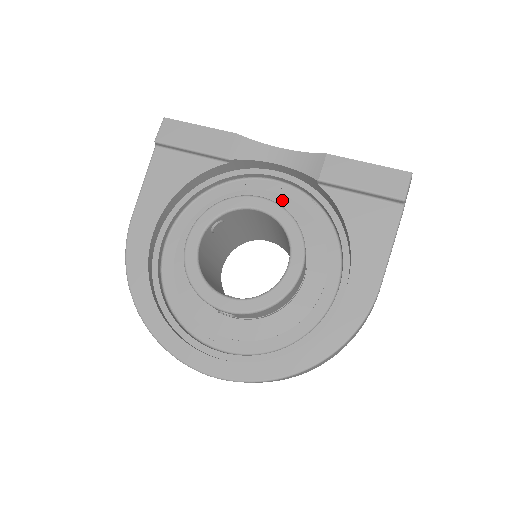
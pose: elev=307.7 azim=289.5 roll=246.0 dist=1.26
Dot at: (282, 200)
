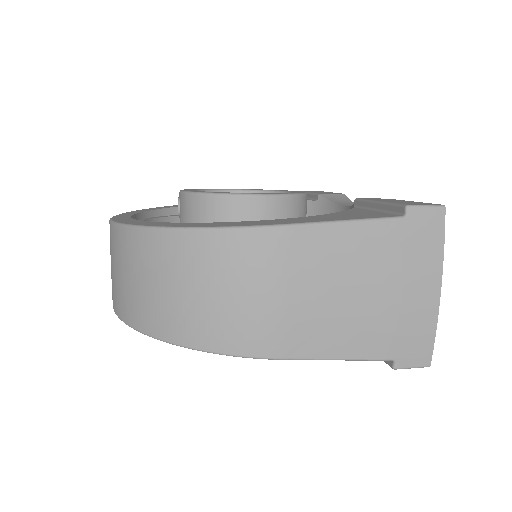
Dot at: occluded
